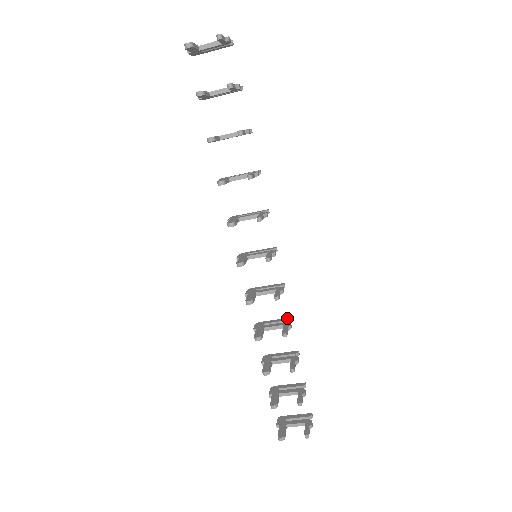
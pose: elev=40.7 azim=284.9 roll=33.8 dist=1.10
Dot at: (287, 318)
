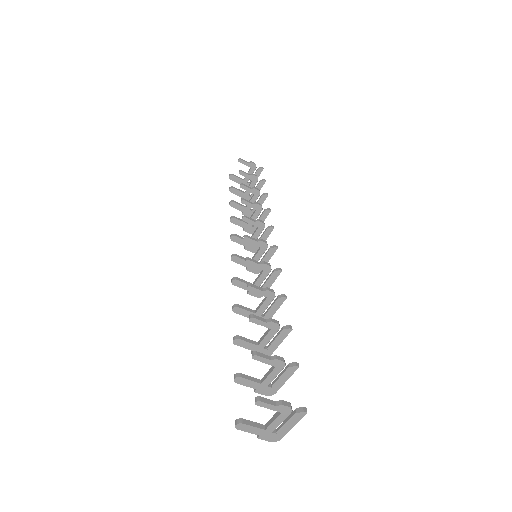
Dot at: (282, 298)
